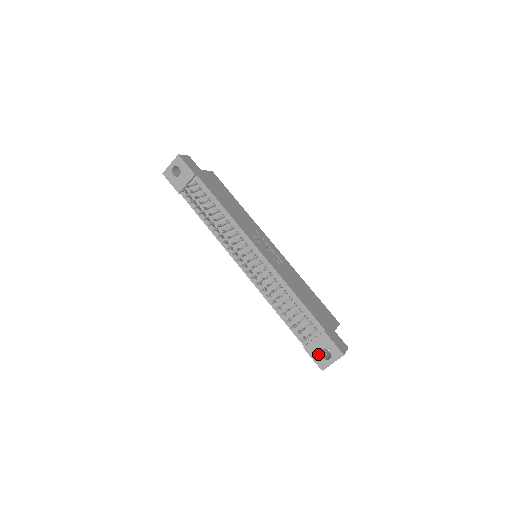
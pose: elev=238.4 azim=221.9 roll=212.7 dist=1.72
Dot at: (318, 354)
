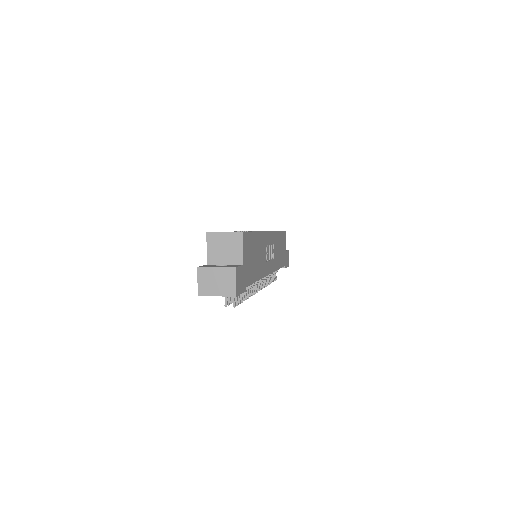
Dot at: occluded
